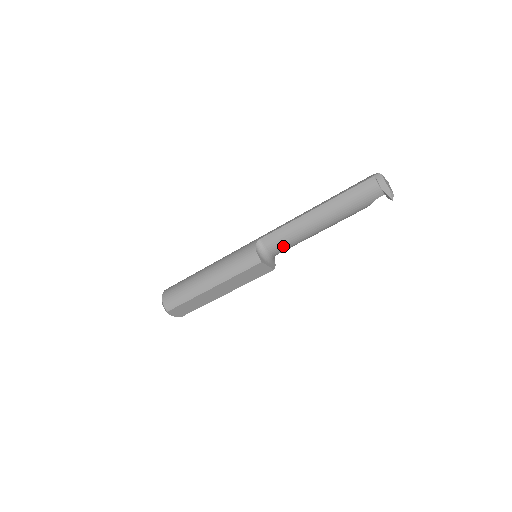
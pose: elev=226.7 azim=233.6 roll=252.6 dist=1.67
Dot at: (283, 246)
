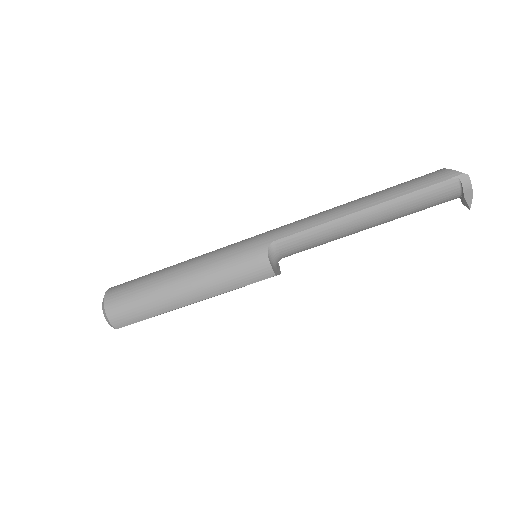
Dot at: (303, 250)
